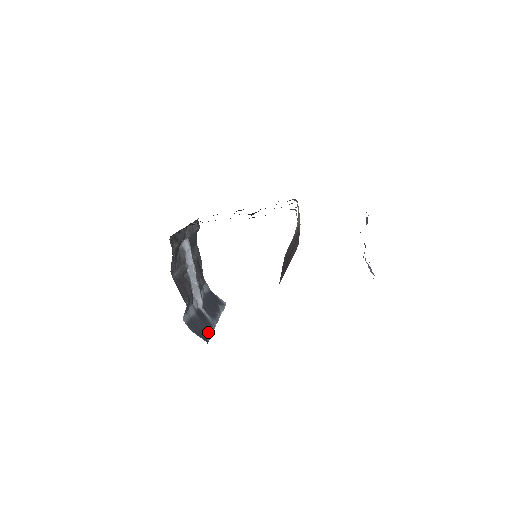
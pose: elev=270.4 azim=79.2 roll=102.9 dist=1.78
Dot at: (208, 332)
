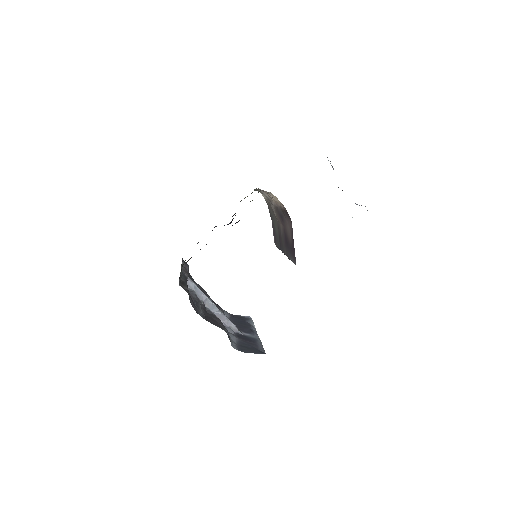
Dot at: (259, 346)
